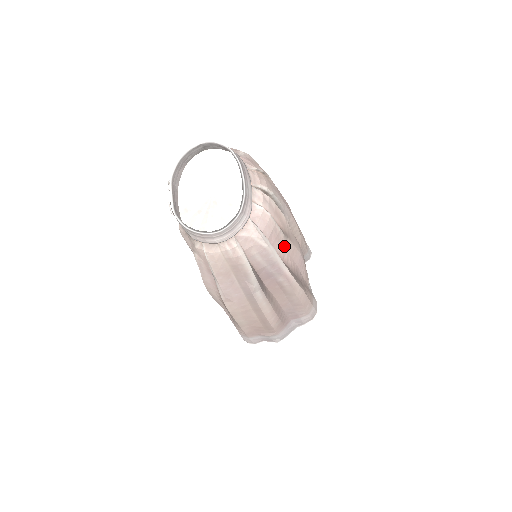
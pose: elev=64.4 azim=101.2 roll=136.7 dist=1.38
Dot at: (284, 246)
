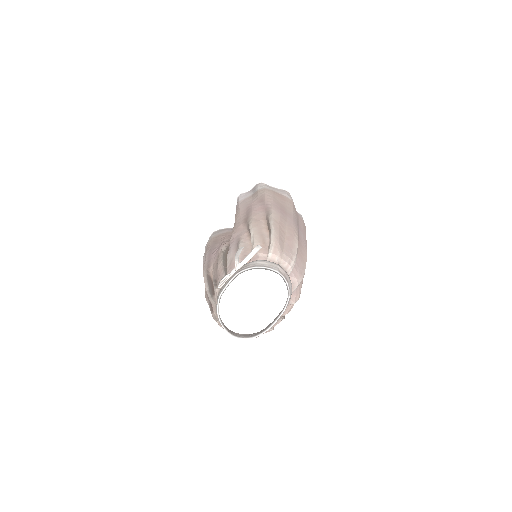
Dot at: occluded
